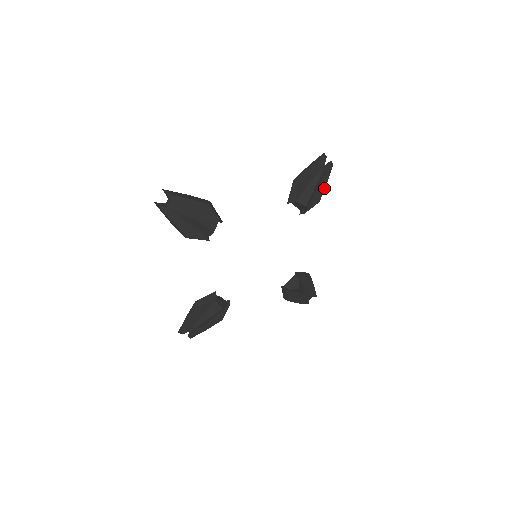
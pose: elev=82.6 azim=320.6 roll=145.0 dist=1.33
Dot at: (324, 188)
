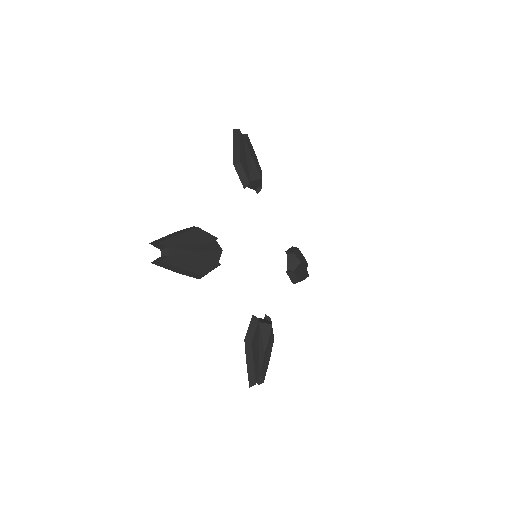
Dot at: (256, 158)
